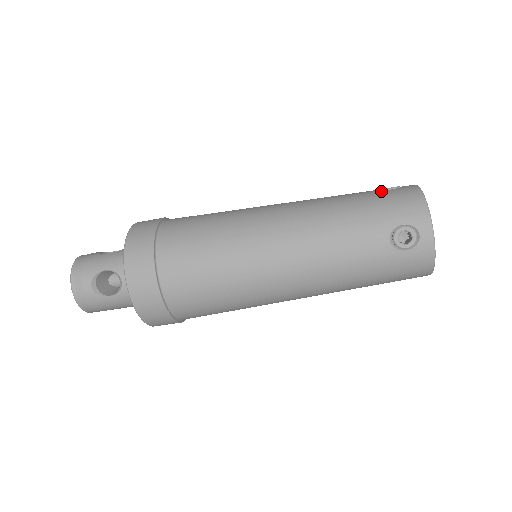
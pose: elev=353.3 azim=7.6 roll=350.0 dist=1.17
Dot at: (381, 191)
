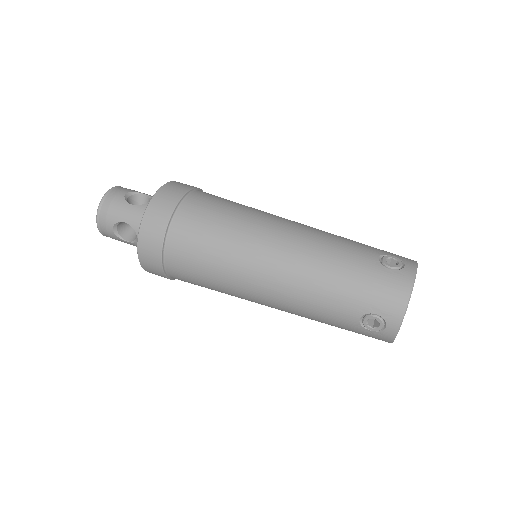
Dot at: (380, 267)
